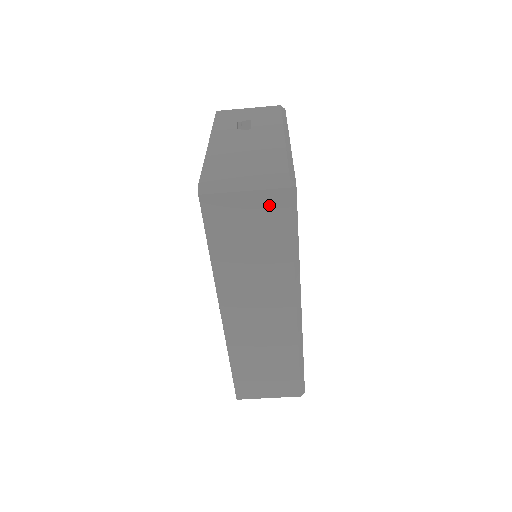
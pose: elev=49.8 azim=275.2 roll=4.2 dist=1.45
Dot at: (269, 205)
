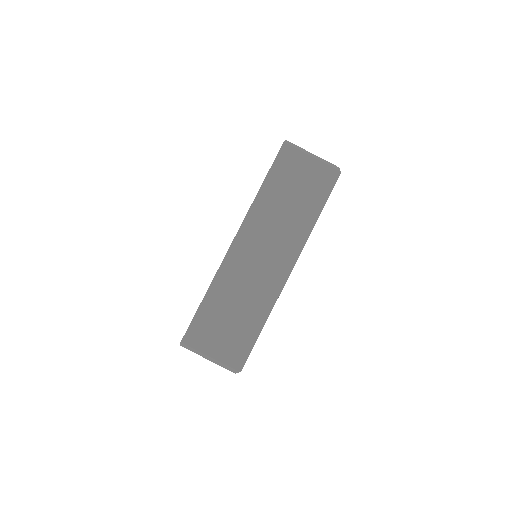
Dot at: (320, 174)
